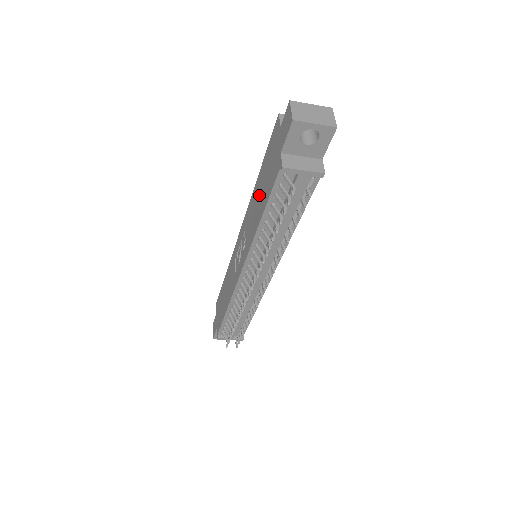
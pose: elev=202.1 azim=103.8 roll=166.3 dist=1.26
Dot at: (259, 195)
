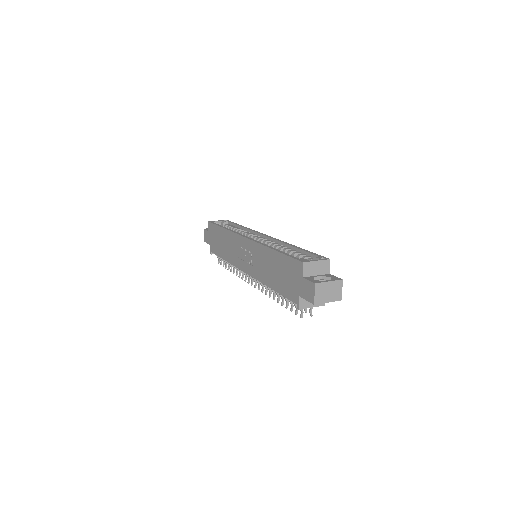
Dot at: (272, 268)
